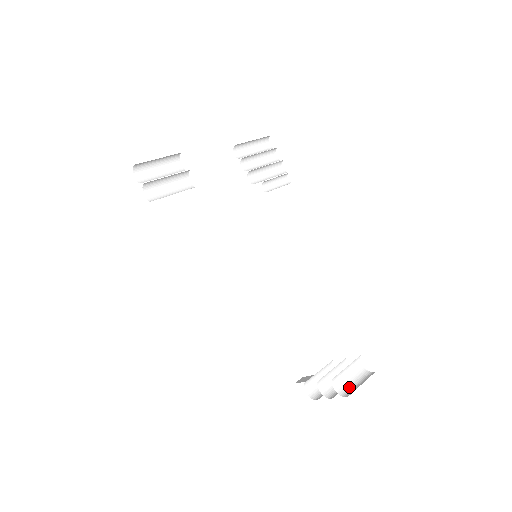
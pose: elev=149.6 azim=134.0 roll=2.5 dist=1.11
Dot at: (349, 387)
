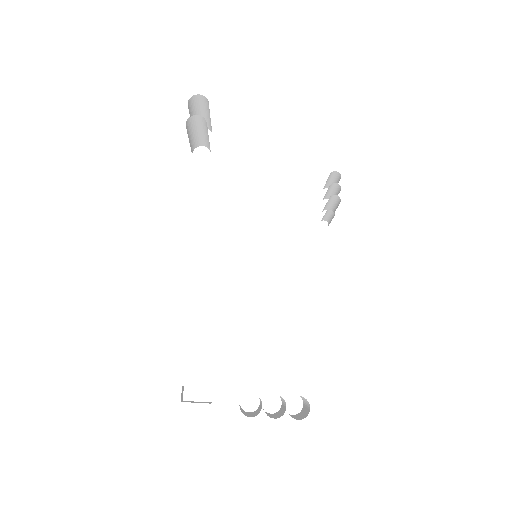
Dot at: occluded
